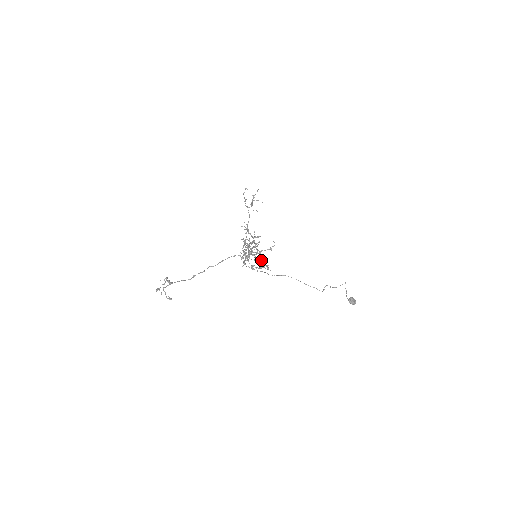
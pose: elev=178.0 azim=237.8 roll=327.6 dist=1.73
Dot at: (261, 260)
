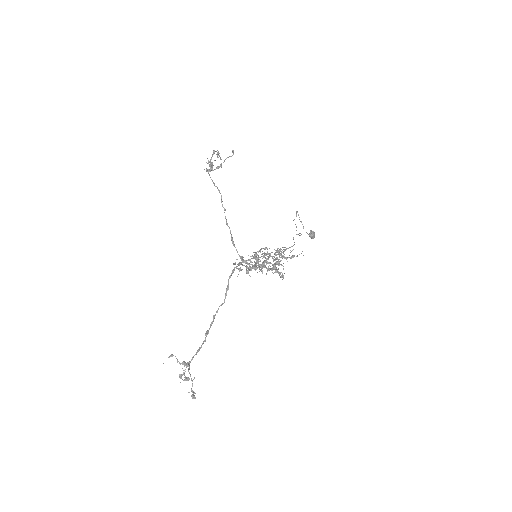
Dot at: occluded
